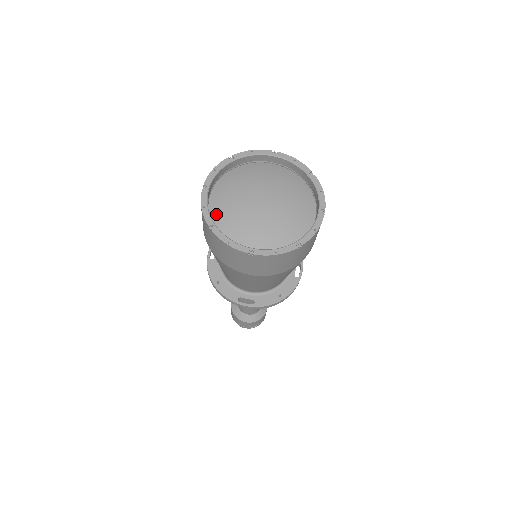
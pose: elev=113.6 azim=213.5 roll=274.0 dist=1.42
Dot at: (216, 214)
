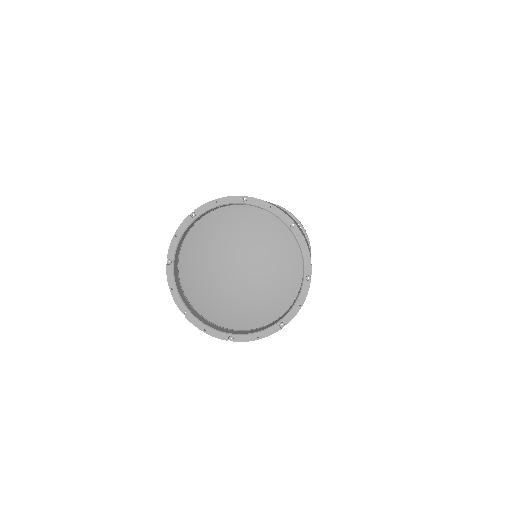
Dot at: (217, 318)
